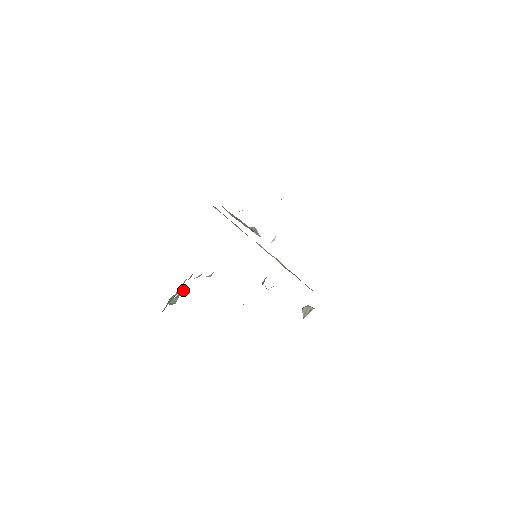
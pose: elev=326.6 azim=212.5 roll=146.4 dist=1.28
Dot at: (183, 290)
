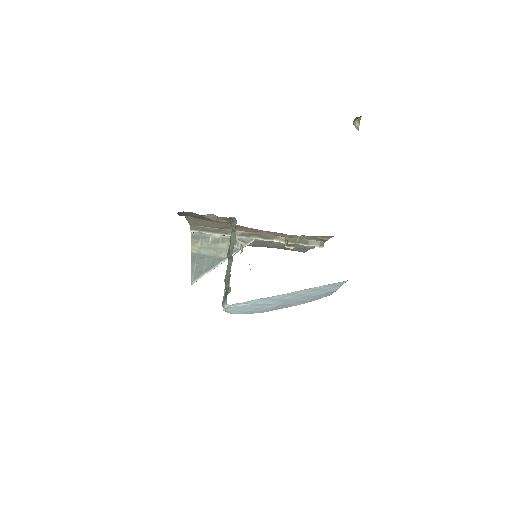
Dot at: occluded
